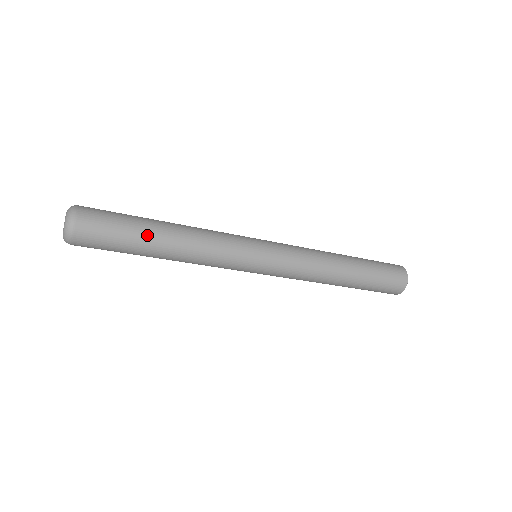
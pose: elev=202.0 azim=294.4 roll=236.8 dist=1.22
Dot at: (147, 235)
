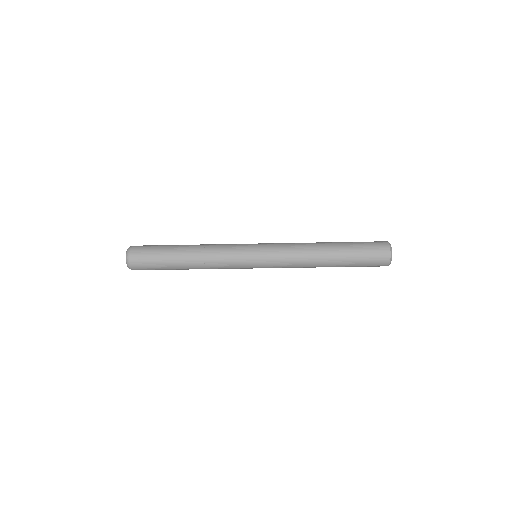
Dot at: (173, 255)
